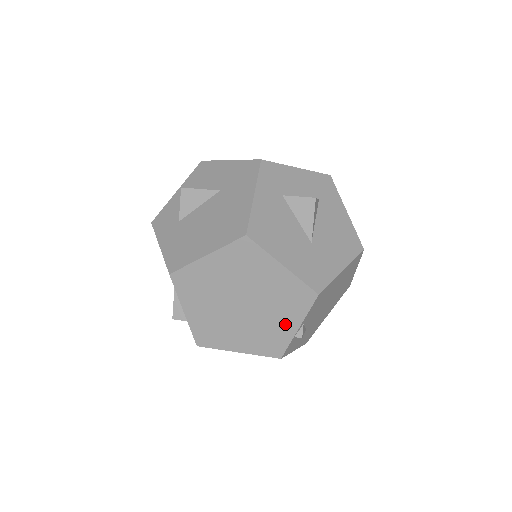
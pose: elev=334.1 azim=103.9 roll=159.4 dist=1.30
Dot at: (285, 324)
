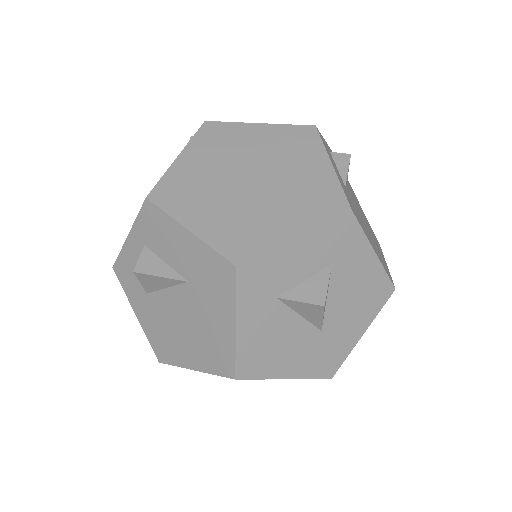
Dot at: occluded
